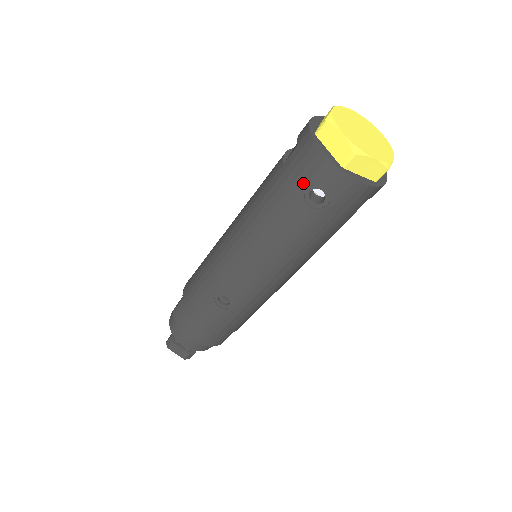
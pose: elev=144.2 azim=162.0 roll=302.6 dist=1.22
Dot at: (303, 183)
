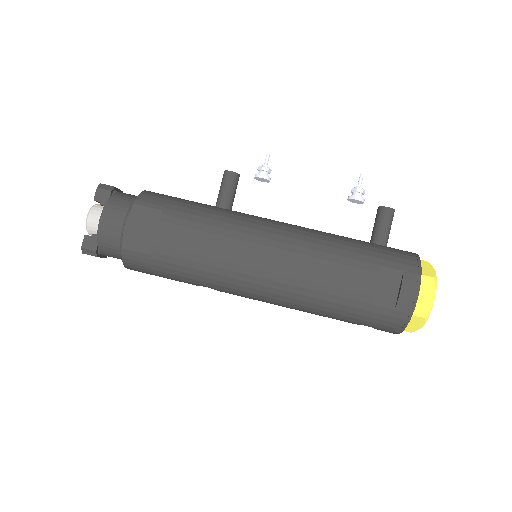
Dot at: (370, 325)
